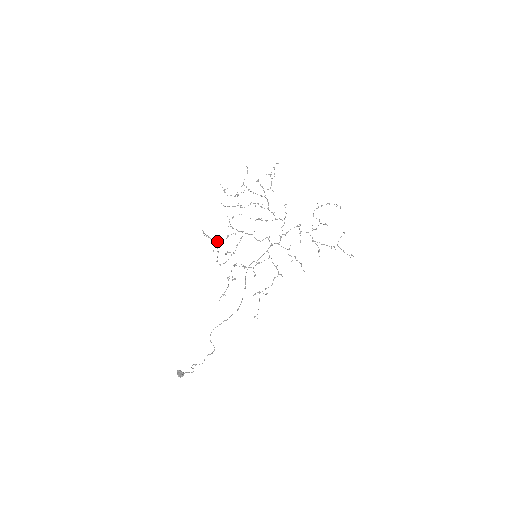
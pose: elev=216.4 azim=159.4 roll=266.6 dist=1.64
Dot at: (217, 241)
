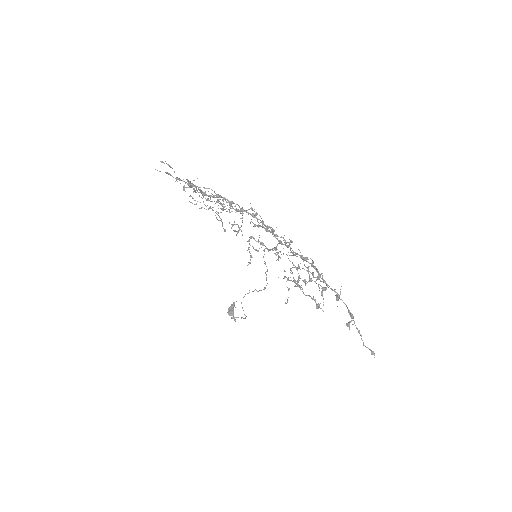
Dot at: occluded
